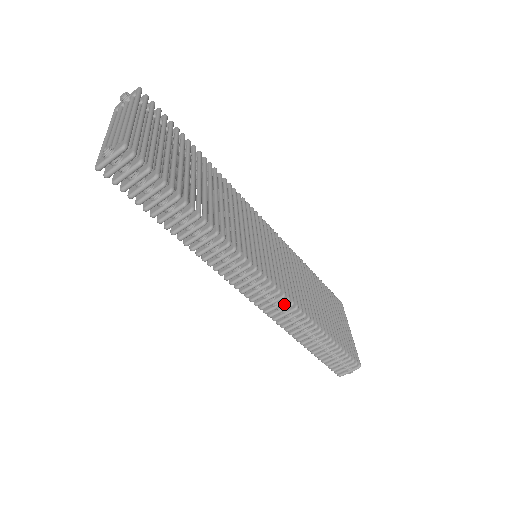
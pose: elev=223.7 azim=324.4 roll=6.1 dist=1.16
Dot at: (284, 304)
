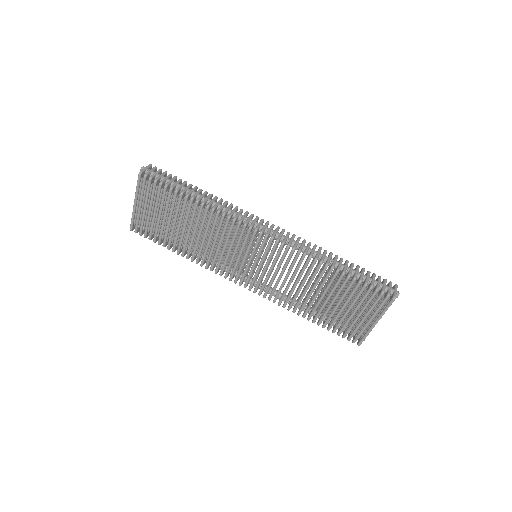
Dot at: occluded
